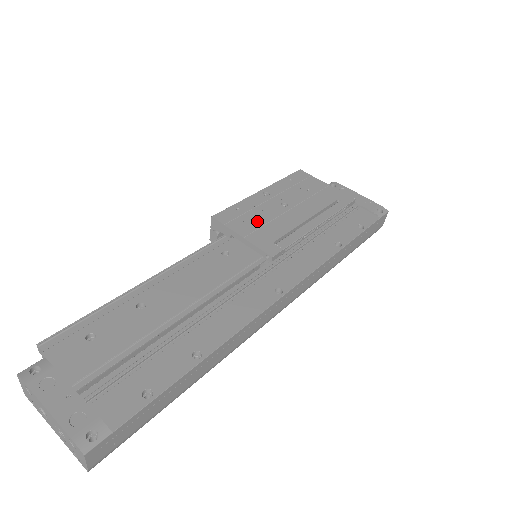
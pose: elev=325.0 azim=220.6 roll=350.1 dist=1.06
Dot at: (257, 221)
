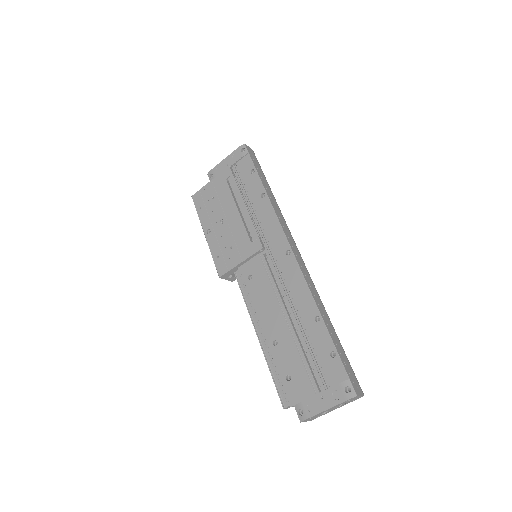
Dot at: (231, 247)
